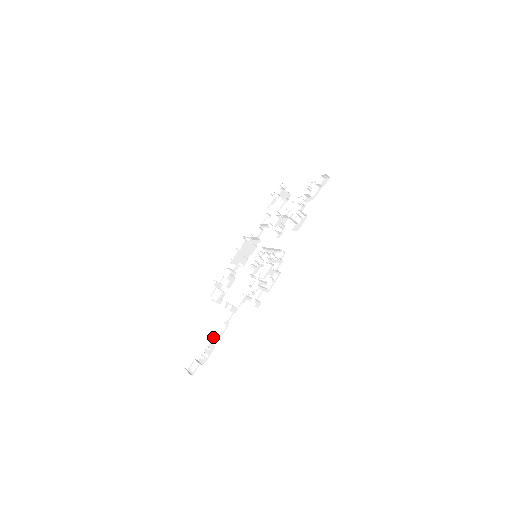
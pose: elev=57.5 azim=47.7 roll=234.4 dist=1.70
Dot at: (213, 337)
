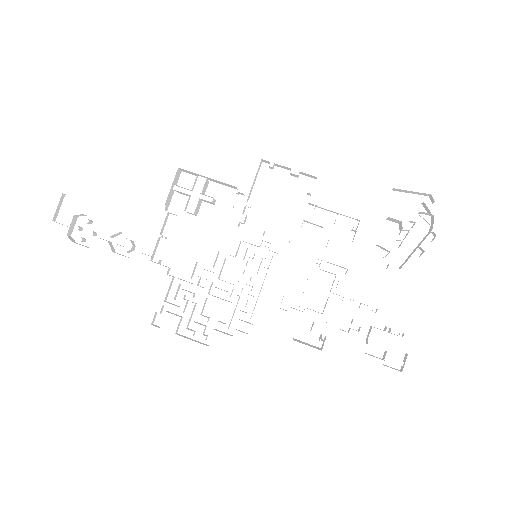
Dot at: (110, 237)
